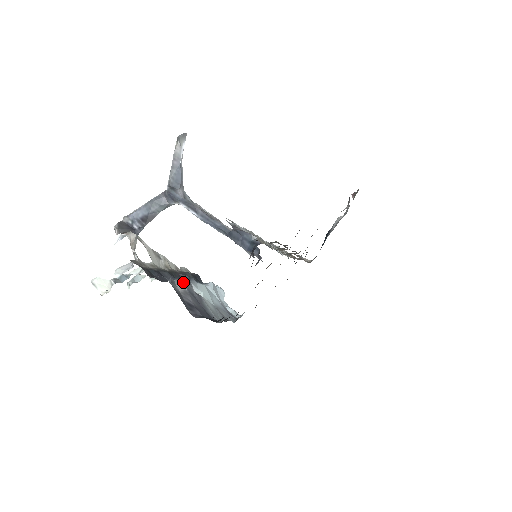
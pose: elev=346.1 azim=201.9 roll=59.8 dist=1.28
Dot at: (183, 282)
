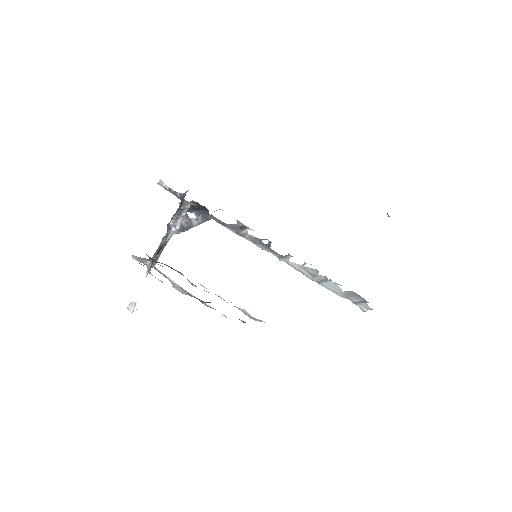
Dot at: occluded
